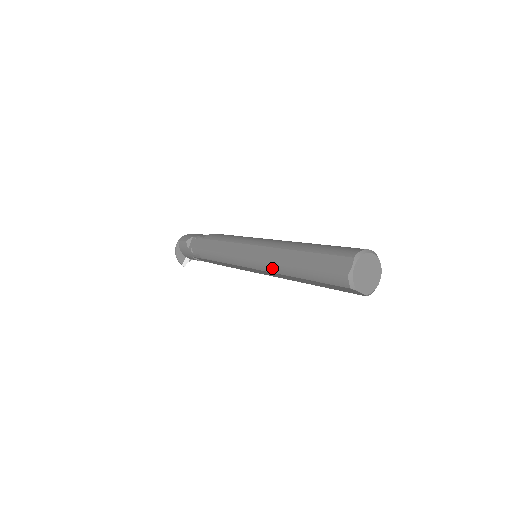
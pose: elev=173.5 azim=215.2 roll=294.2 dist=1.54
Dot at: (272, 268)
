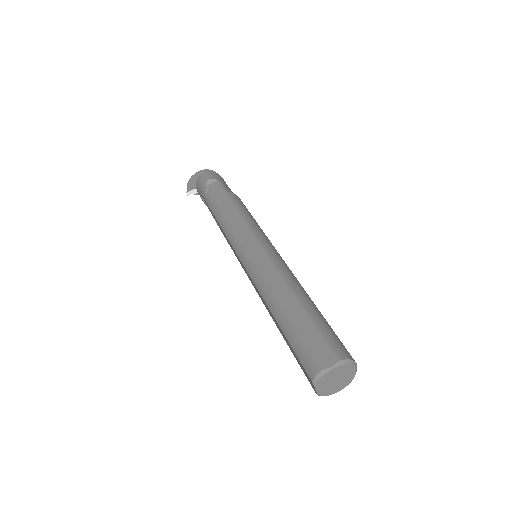
Dot at: (261, 287)
